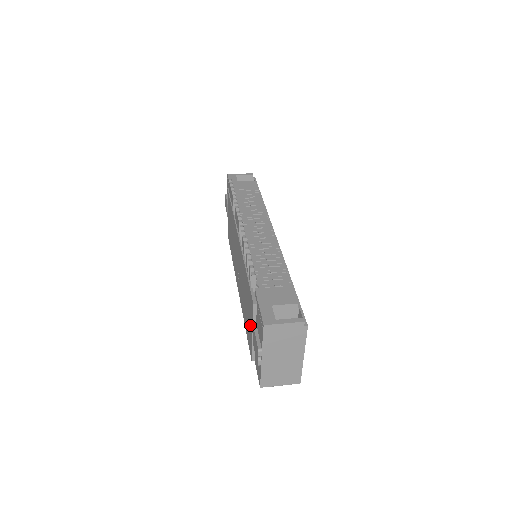
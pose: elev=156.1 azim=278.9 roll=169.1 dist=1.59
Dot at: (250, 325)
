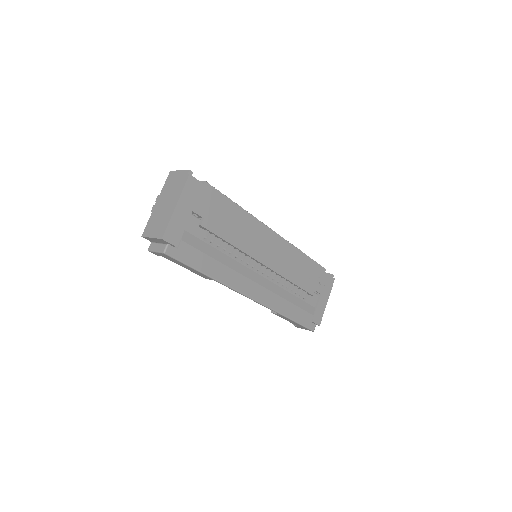
Dot at: occluded
